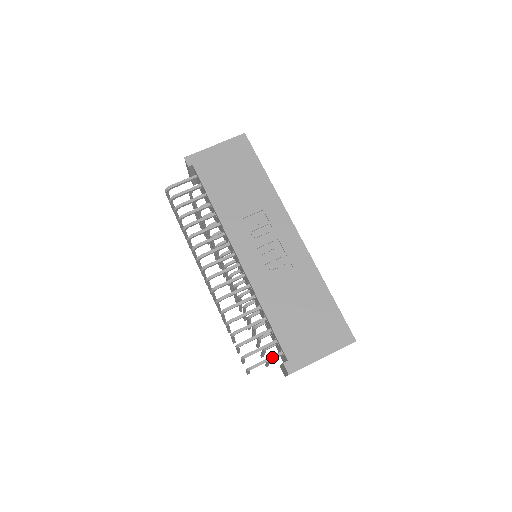
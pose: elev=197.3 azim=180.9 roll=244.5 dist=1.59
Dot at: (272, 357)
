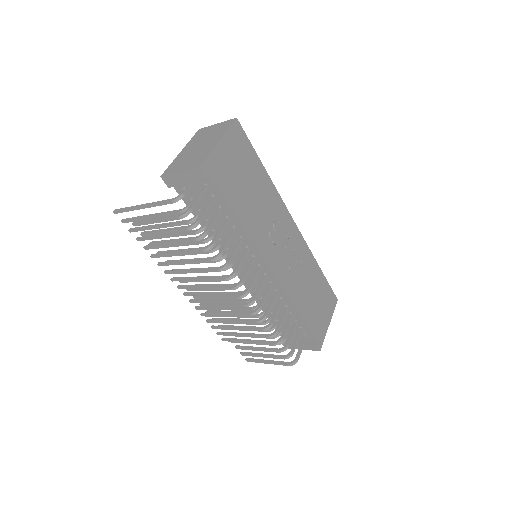
Dot at: (304, 344)
